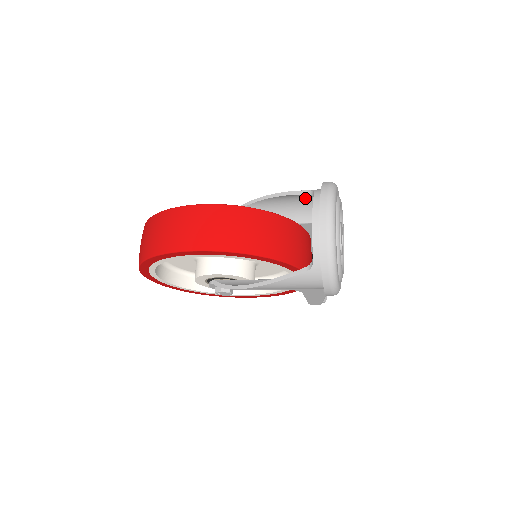
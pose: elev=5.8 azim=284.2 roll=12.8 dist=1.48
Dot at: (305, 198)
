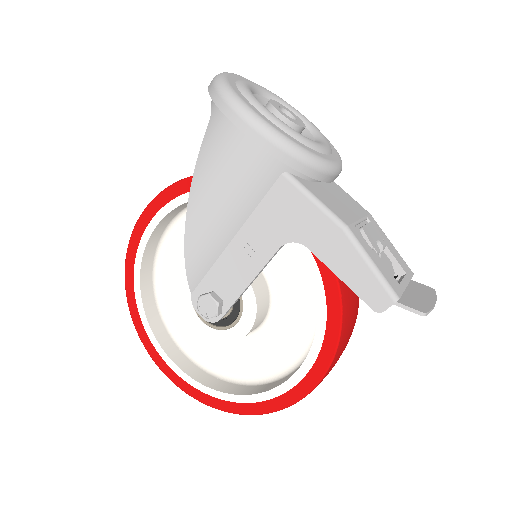
Dot at: occluded
